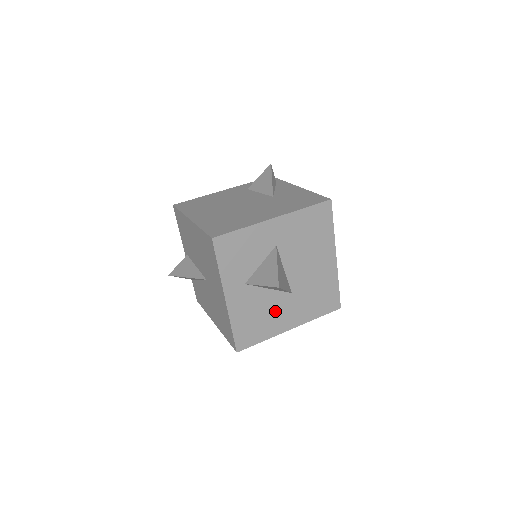
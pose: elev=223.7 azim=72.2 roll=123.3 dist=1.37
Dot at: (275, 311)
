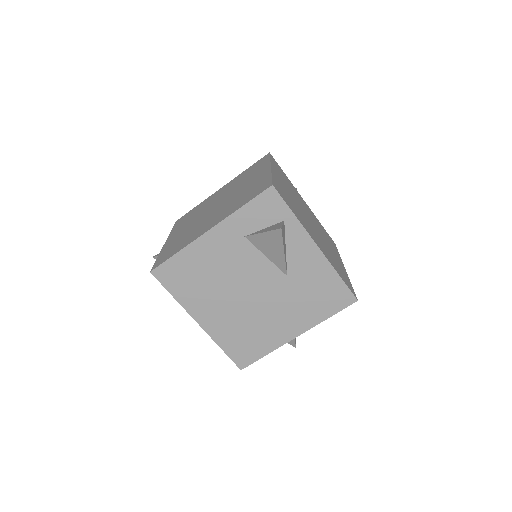
Dot at: occluded
